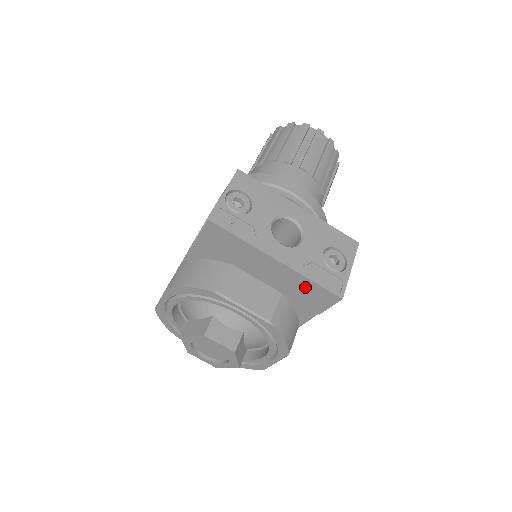
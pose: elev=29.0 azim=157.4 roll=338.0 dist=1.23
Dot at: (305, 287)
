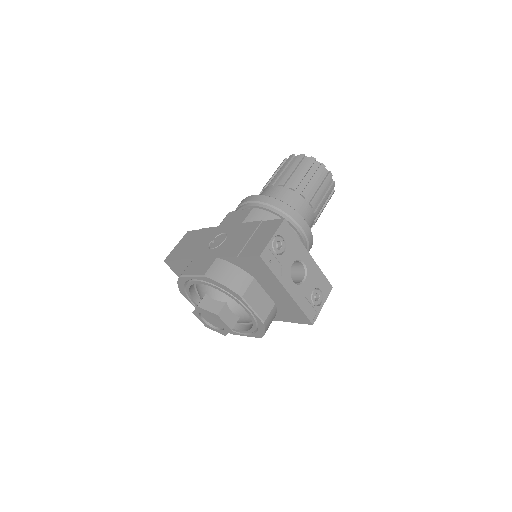
Dot at: (294, 310)
